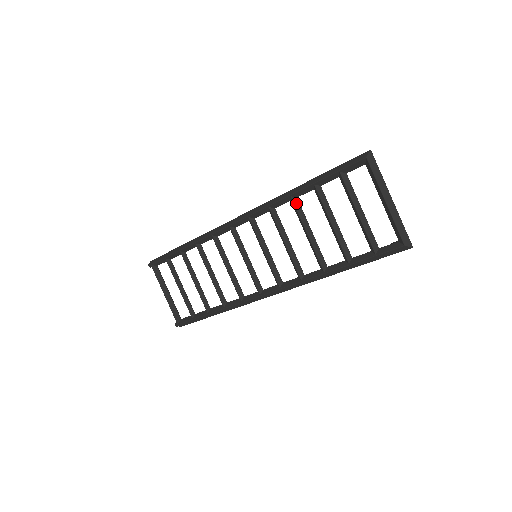
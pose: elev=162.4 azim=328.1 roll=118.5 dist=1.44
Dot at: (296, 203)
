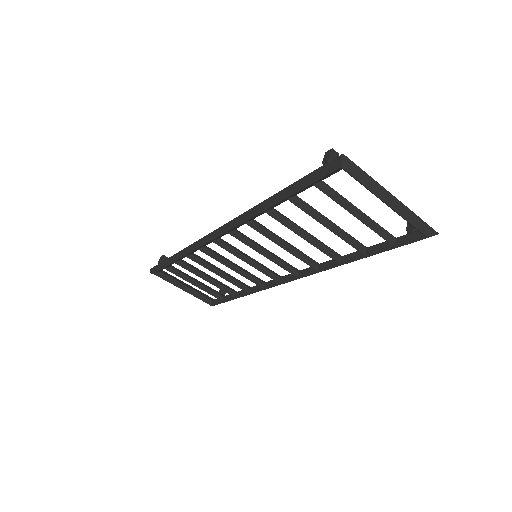
Dot at: (274, 215)
